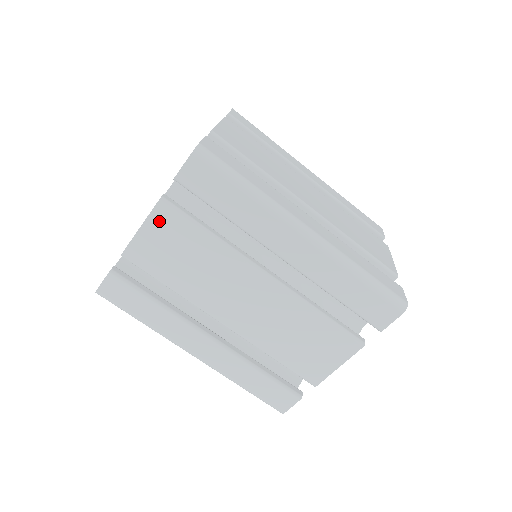
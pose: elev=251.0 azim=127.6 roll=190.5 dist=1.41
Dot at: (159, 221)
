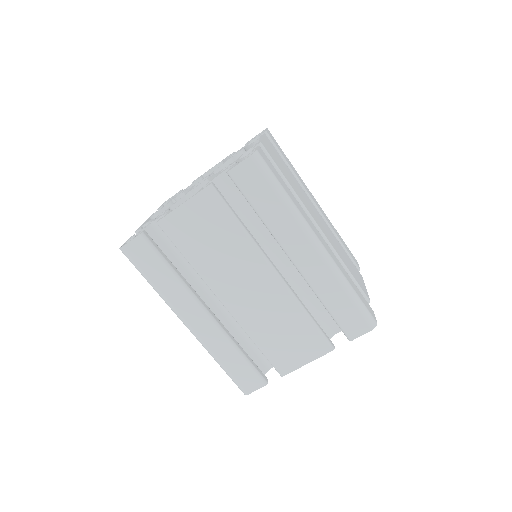
Dot at: (201, 203)
